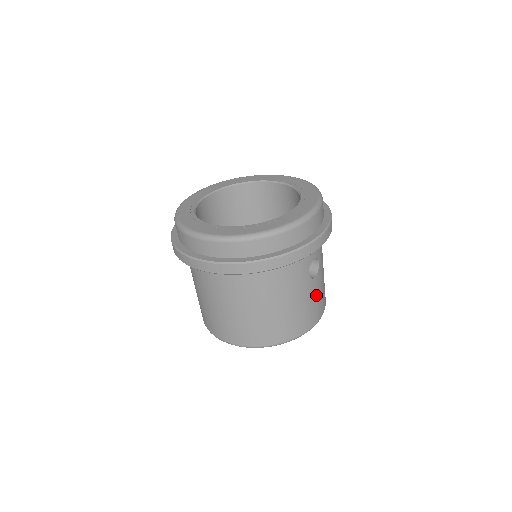
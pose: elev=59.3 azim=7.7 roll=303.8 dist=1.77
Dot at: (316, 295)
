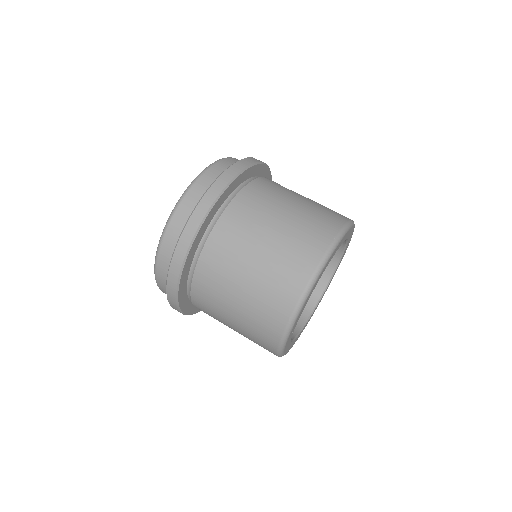
Dot at: occluded
